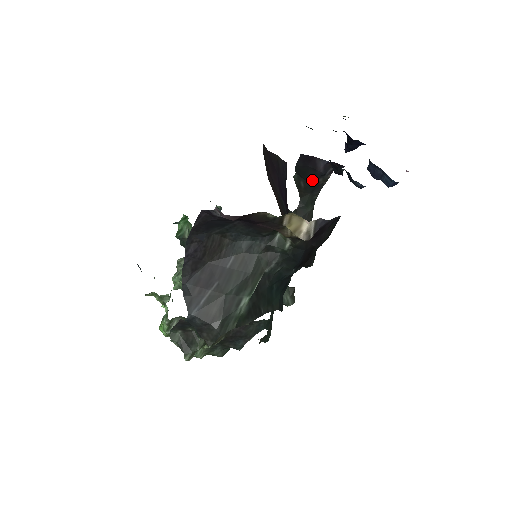
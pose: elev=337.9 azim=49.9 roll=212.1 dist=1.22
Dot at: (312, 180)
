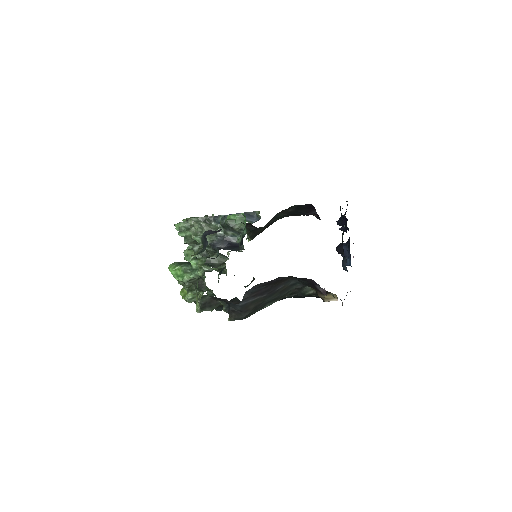
Dot at: (298, 212)
